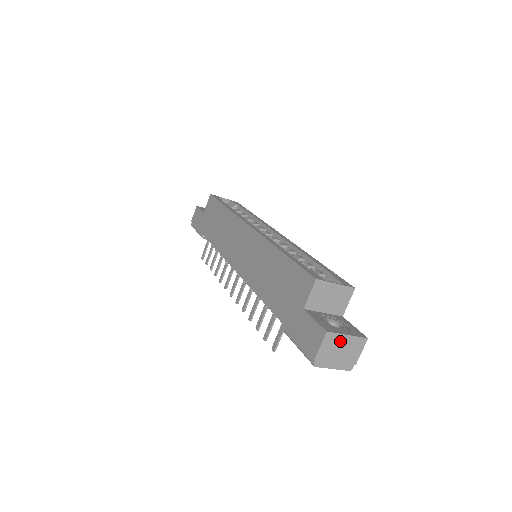
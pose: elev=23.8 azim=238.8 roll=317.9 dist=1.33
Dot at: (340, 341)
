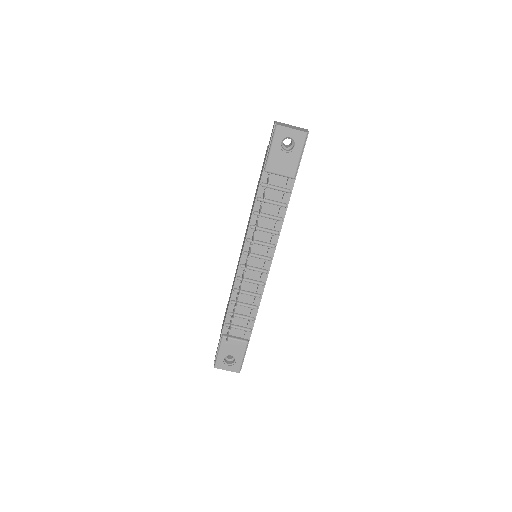
Dot at: (287, 125)
